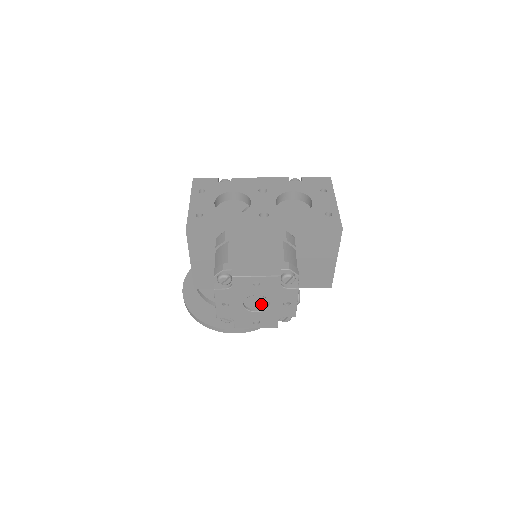
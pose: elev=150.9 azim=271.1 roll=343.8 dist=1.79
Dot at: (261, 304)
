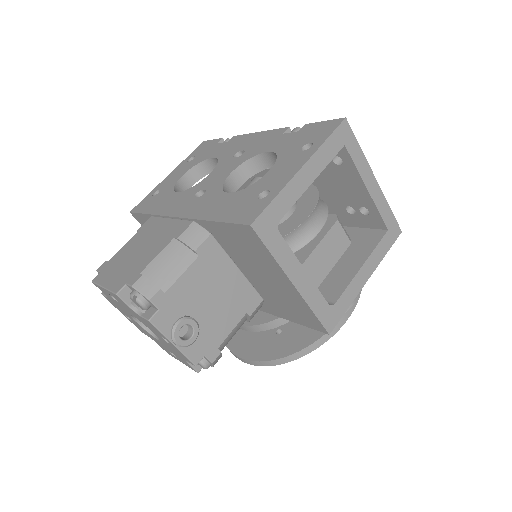
Dot at: occluded
